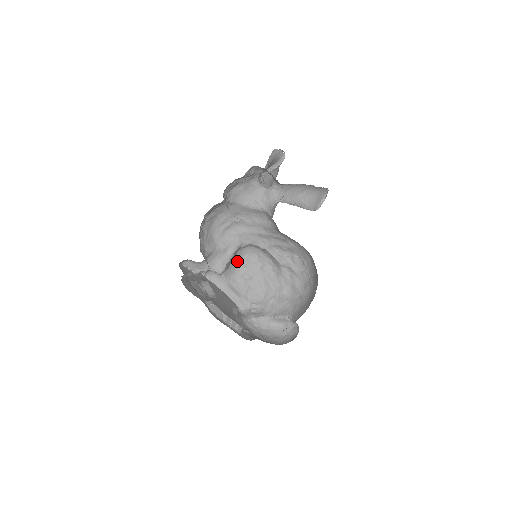
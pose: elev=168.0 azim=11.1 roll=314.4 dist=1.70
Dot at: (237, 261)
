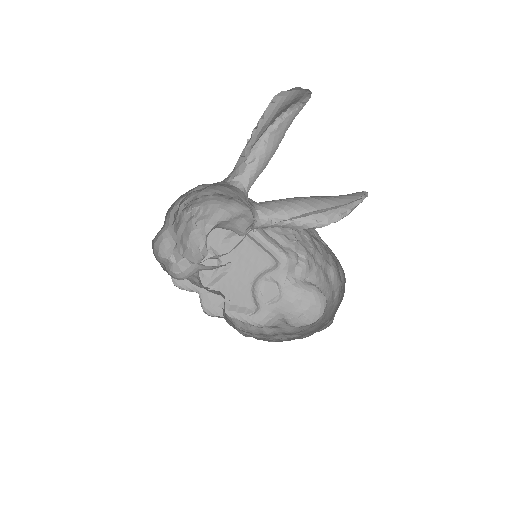
Dot at: occluded
